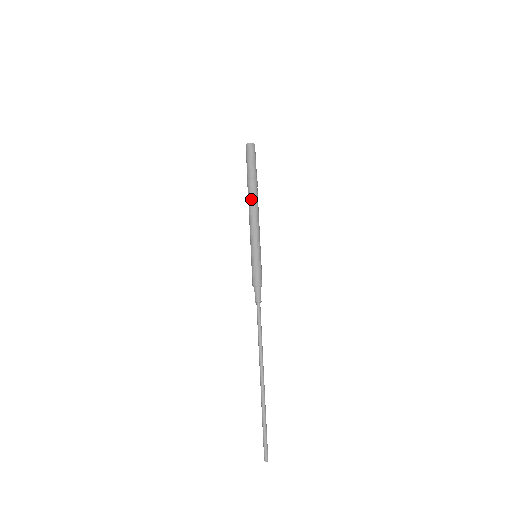
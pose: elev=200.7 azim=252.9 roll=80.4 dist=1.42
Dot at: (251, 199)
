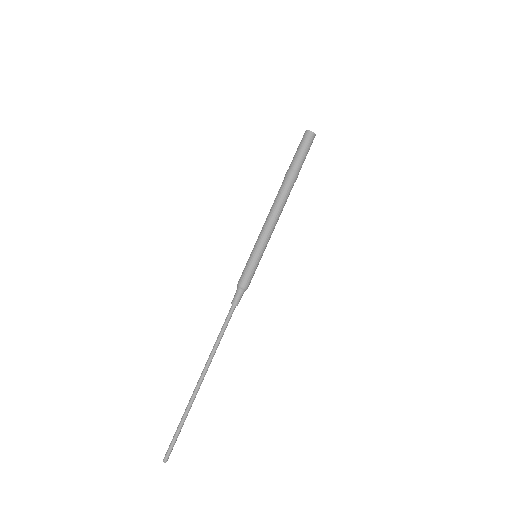
Dot at: (284, 195)
